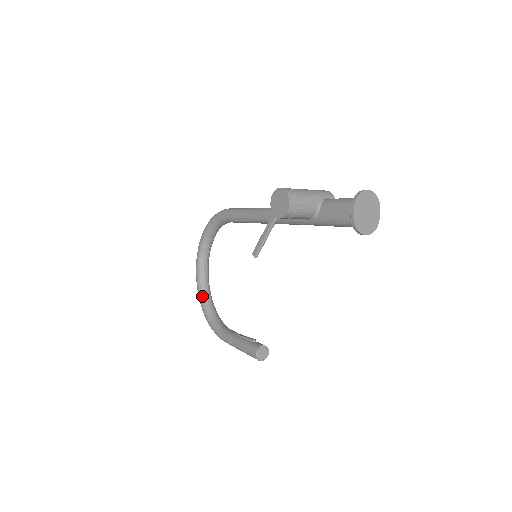
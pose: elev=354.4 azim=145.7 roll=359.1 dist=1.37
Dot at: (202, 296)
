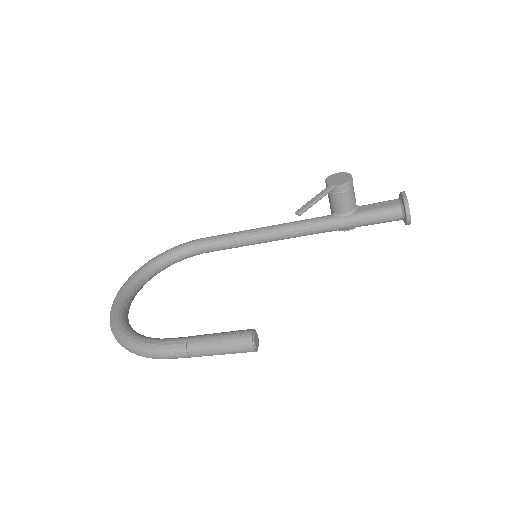
Dot at: (122, 316)
